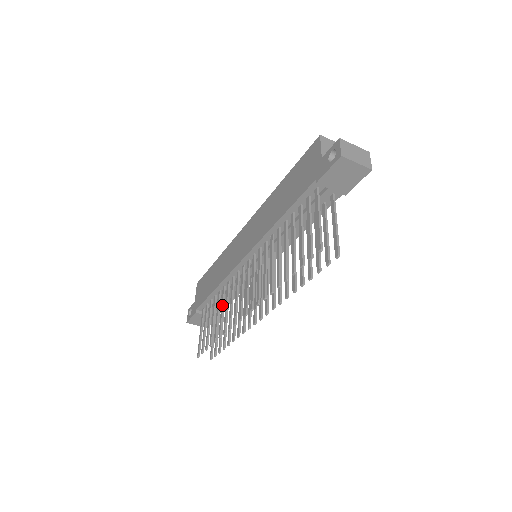
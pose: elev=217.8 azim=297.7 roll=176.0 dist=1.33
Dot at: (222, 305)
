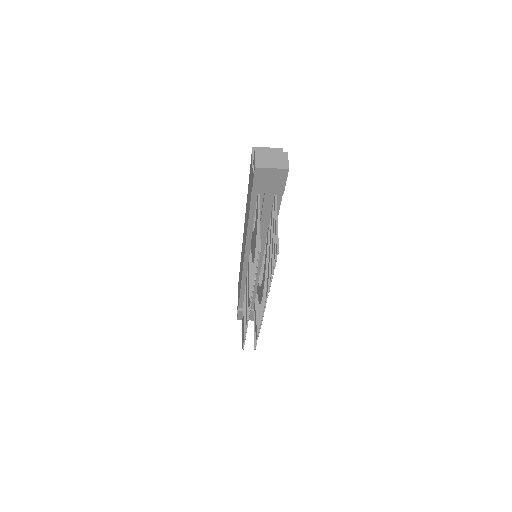
Dot at: (245, 303)
